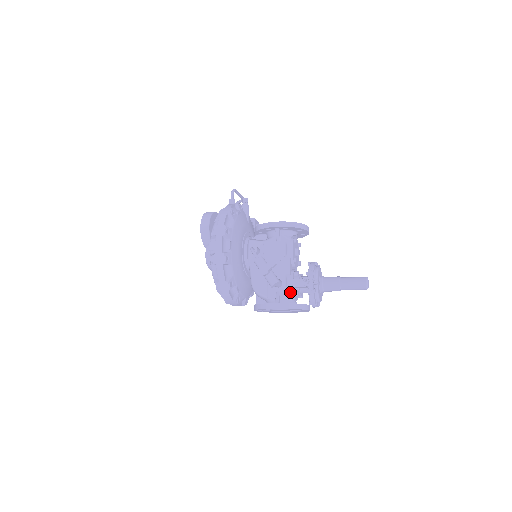
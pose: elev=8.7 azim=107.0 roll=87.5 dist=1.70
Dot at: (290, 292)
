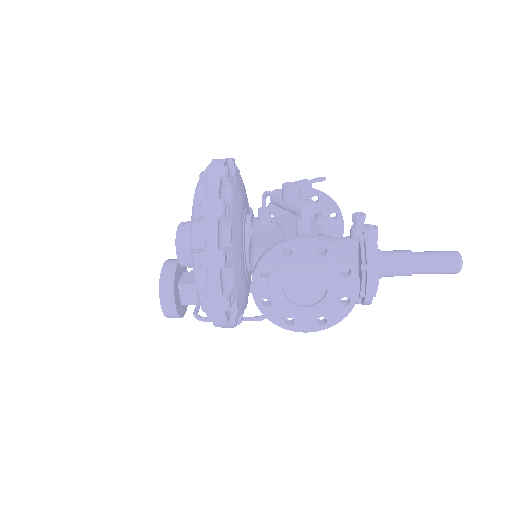
Dot at: occluded
